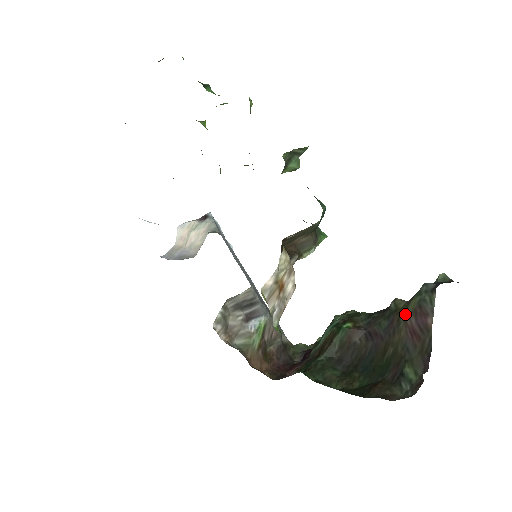
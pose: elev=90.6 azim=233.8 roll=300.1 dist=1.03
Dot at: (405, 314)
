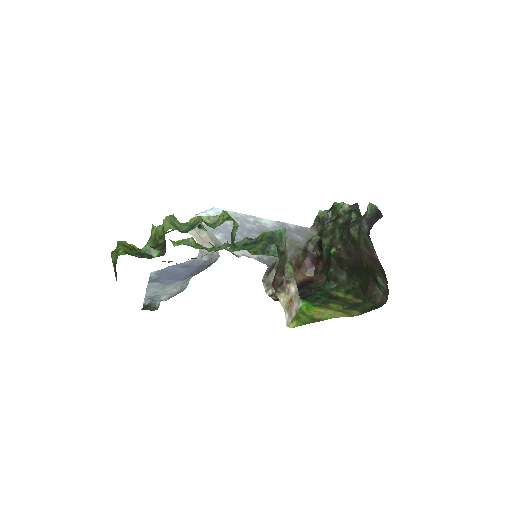
Dot at: (361, 245)
